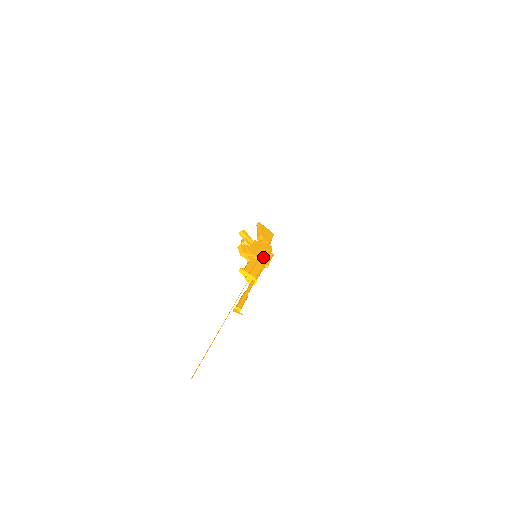
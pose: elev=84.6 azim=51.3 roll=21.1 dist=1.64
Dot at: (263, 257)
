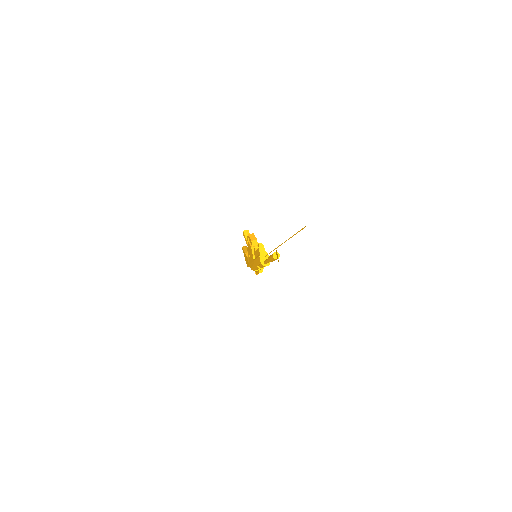
Dot at: occluded
